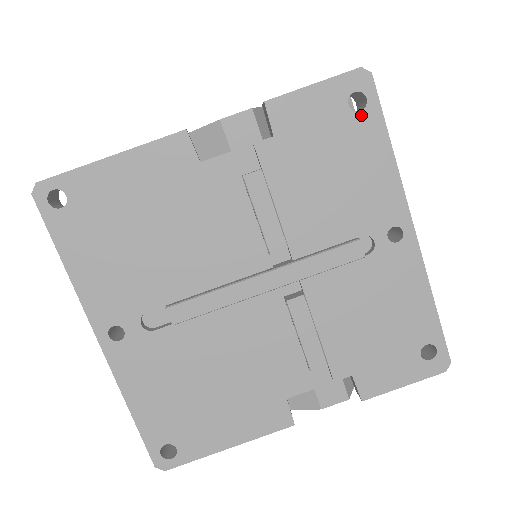
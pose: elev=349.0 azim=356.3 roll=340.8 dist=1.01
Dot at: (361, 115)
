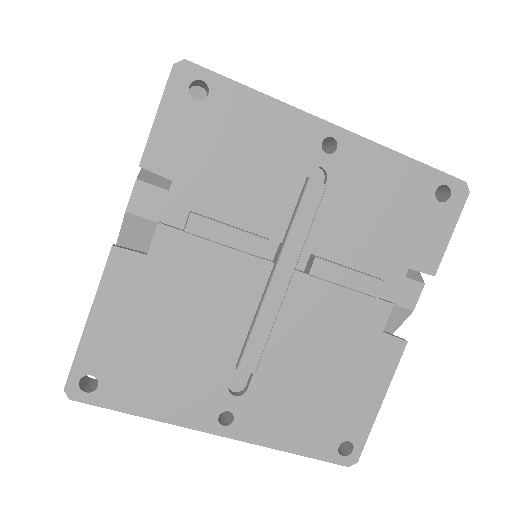
Dot at: (212, 96)
